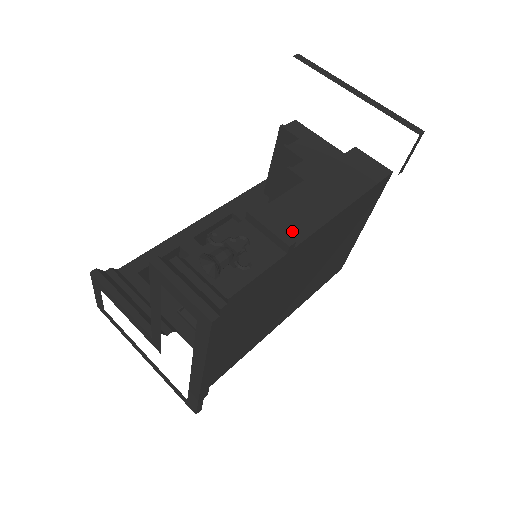
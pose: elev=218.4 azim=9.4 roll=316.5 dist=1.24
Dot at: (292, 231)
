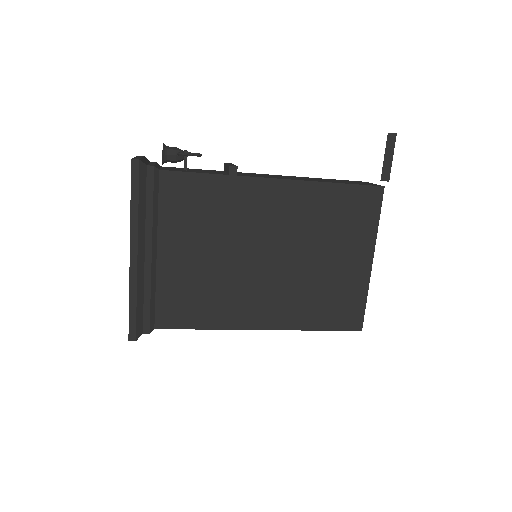
Dot at: (248, 175)
